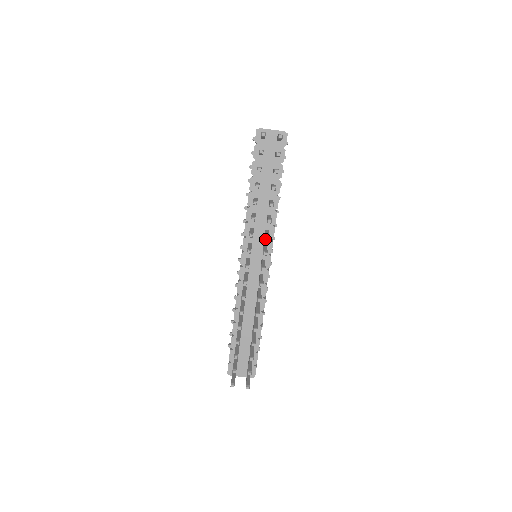
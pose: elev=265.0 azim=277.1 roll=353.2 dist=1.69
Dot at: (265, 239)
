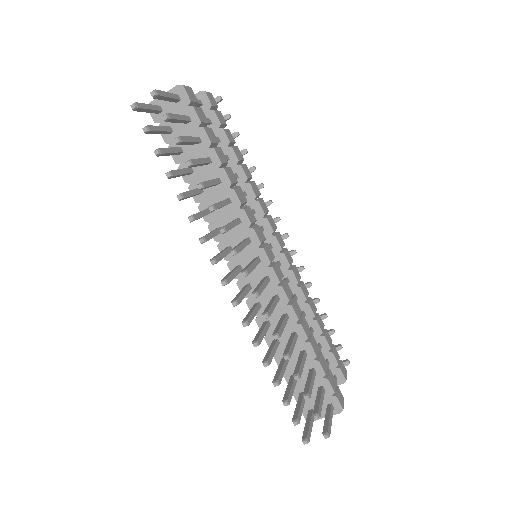
Dot at: (242, 231)
